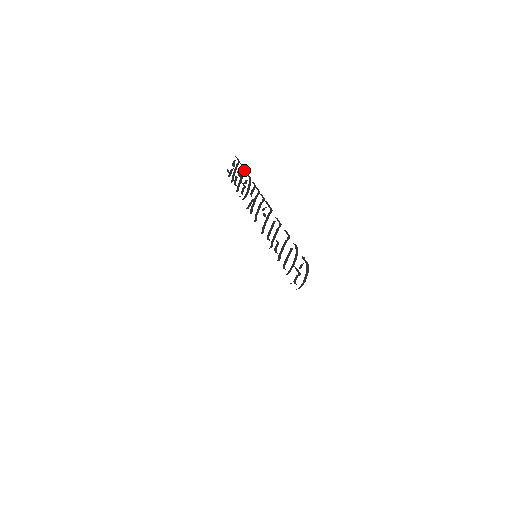
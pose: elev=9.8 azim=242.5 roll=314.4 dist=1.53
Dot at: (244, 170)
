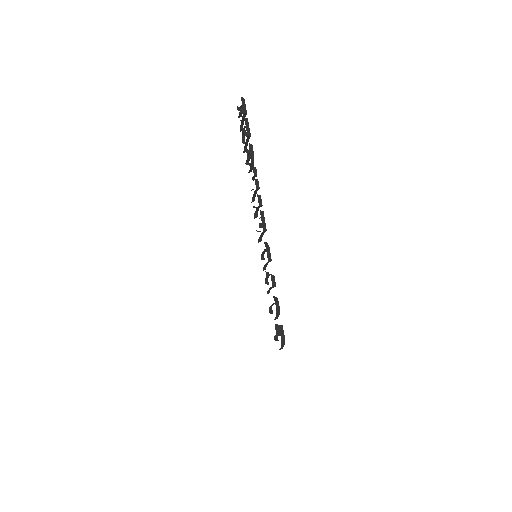
Dot at: (248, 136)
